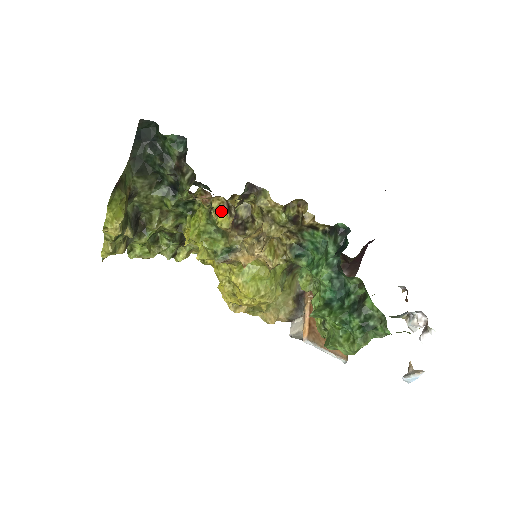
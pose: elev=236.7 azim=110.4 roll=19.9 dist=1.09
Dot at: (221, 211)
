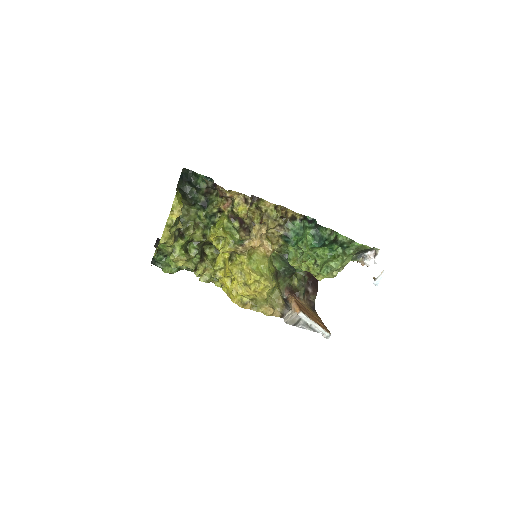
Dot at: (240, 205)
